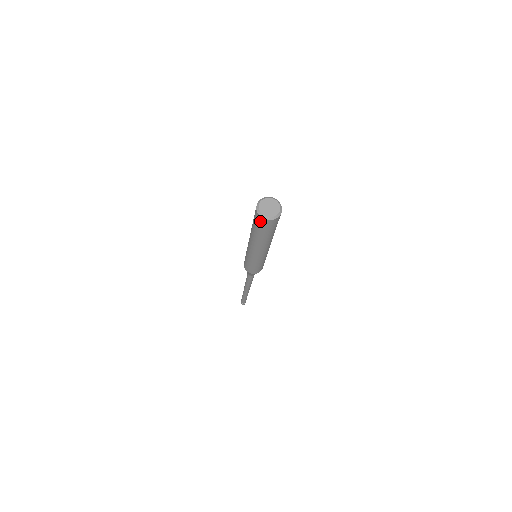
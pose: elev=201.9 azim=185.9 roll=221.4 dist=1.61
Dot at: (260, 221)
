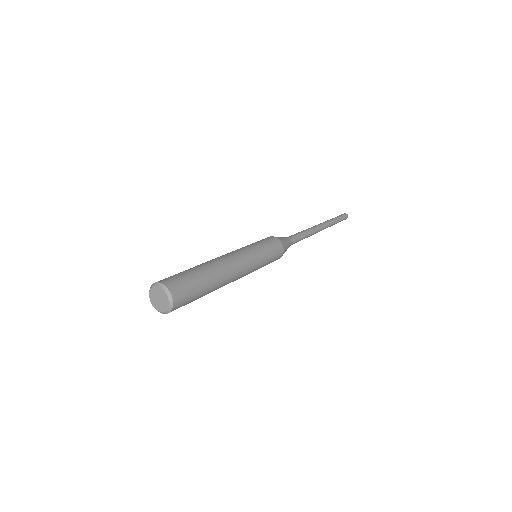
Dot at: occluded
